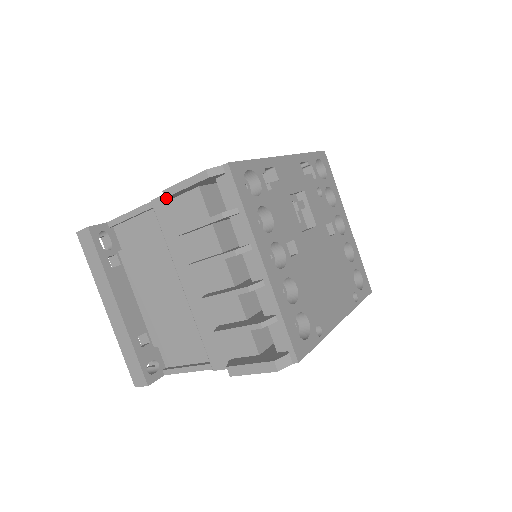
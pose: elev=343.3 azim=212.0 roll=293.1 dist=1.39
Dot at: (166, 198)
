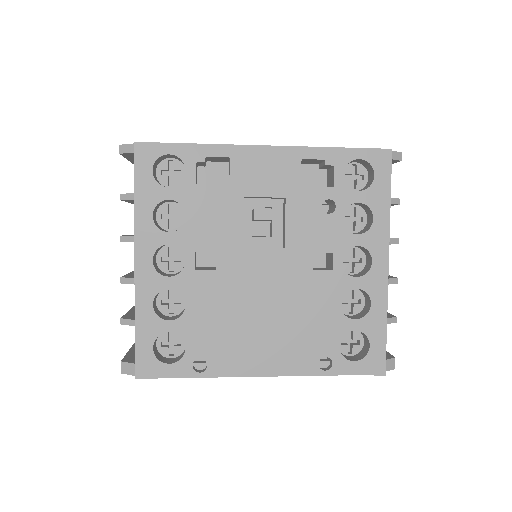
Dot at: occluded
